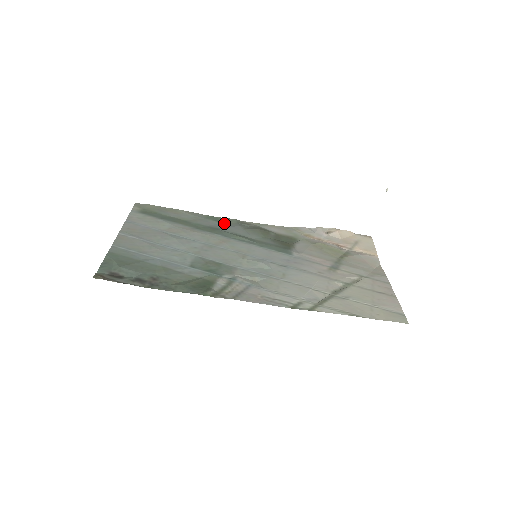
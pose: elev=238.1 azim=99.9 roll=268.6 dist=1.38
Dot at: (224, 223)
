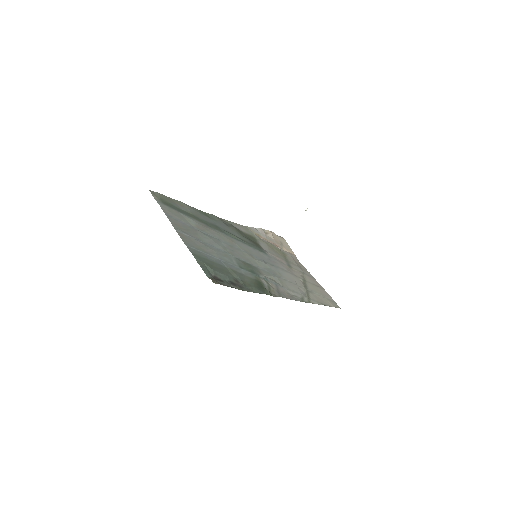
Dot at: (214, 219)
